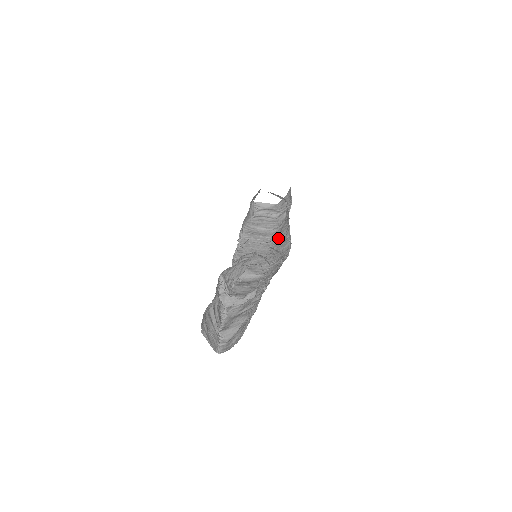
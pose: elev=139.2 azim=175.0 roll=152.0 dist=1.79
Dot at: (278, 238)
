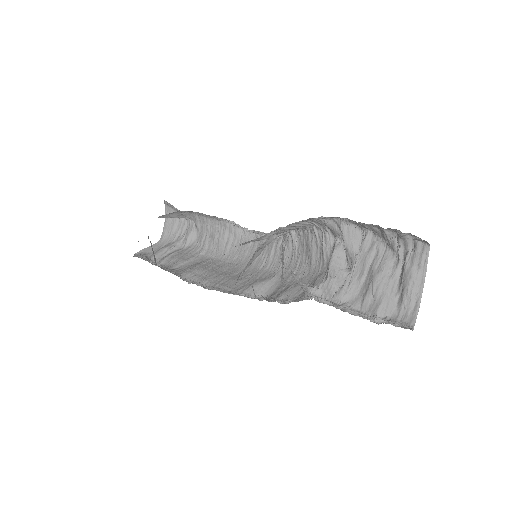
Dot at: (223, 249)
